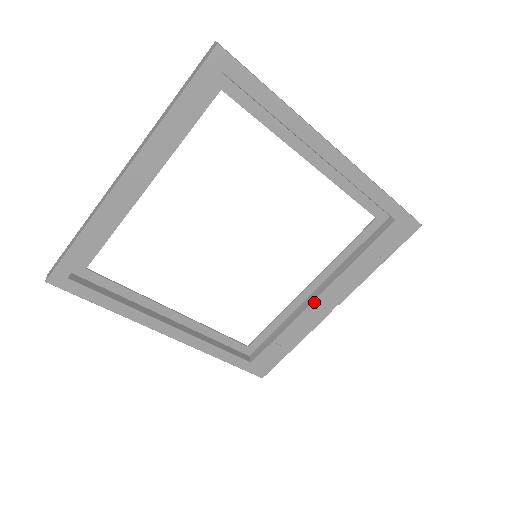
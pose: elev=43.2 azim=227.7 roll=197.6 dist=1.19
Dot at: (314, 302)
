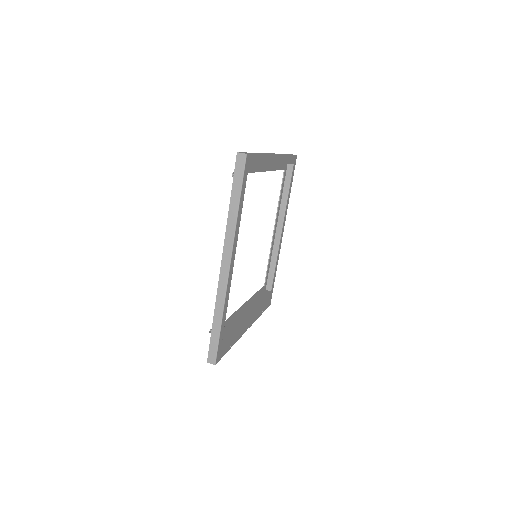
Dot at: (249, 314)
